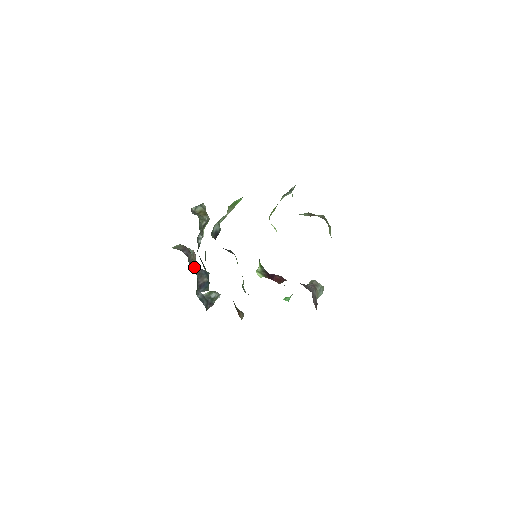
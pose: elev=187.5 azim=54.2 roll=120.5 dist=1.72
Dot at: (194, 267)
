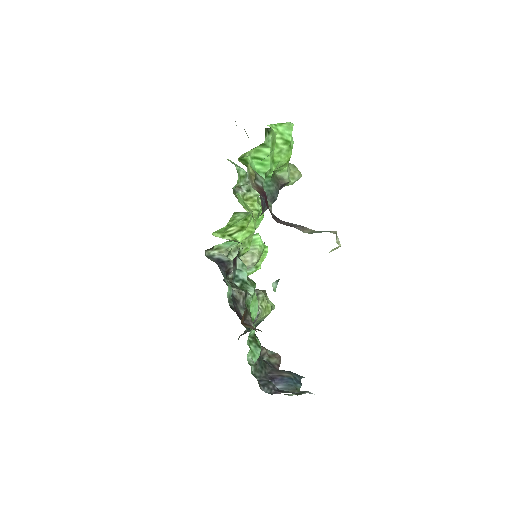
Dot at: (271, 364)
